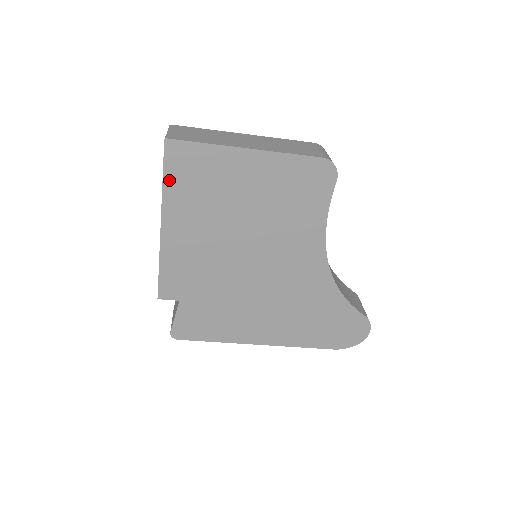
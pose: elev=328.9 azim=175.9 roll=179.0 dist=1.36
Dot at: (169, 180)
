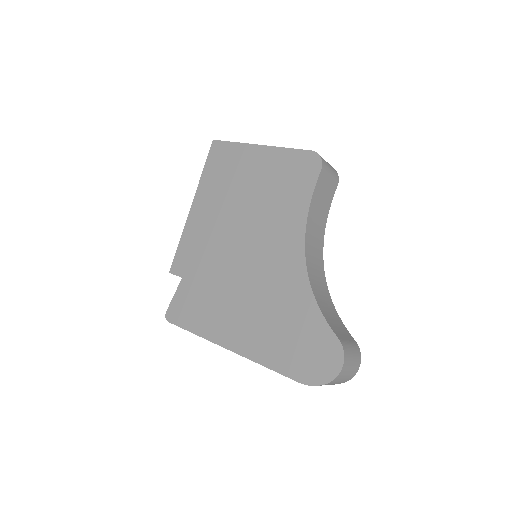
Dot at: (207, 169)
